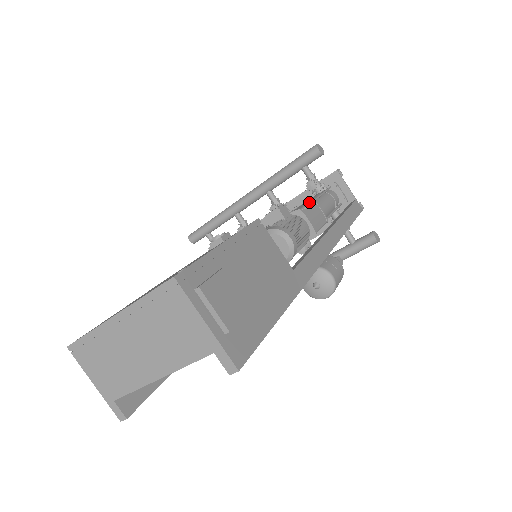
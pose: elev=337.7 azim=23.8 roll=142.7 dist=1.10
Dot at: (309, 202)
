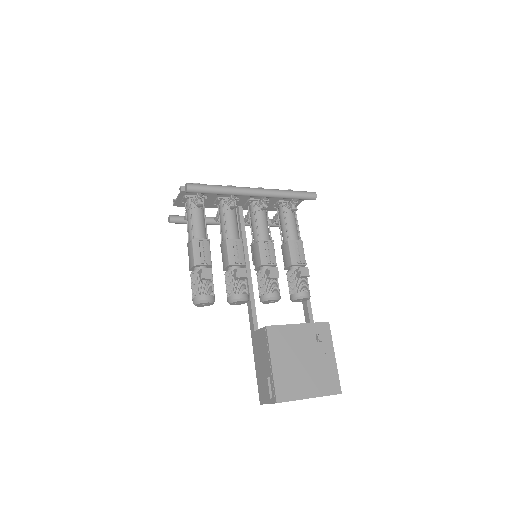
Dot at: occluded
